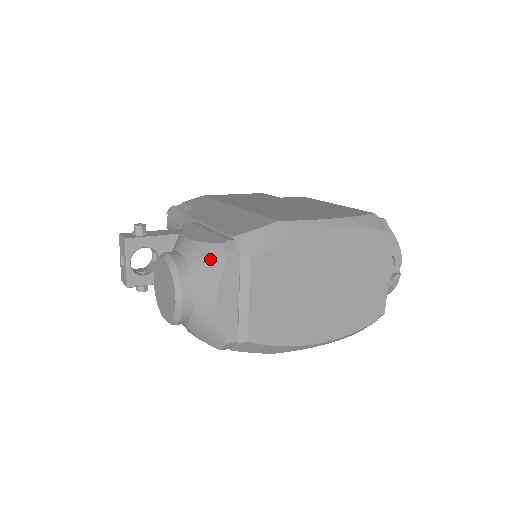
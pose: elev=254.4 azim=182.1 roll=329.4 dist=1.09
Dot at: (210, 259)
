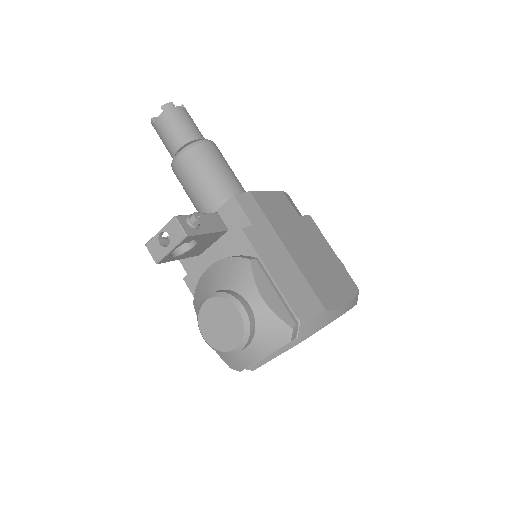
Dot at: (277, 334)
